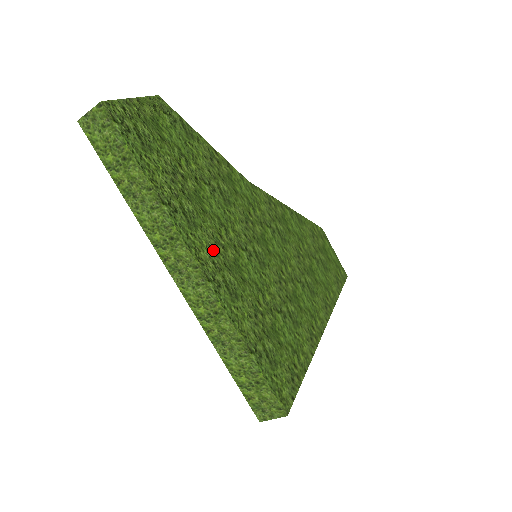
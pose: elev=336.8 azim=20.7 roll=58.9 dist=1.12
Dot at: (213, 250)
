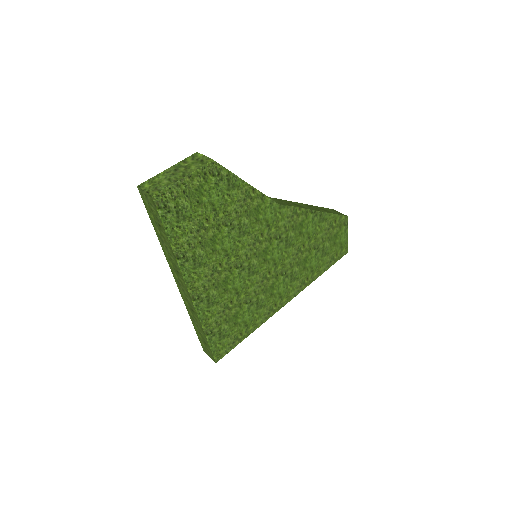
Dot at: (208, 278)
